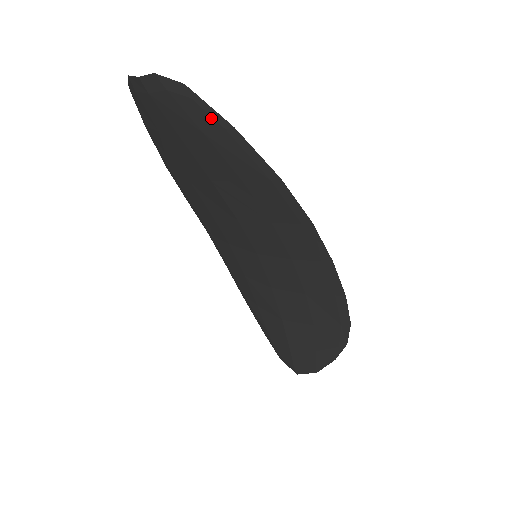
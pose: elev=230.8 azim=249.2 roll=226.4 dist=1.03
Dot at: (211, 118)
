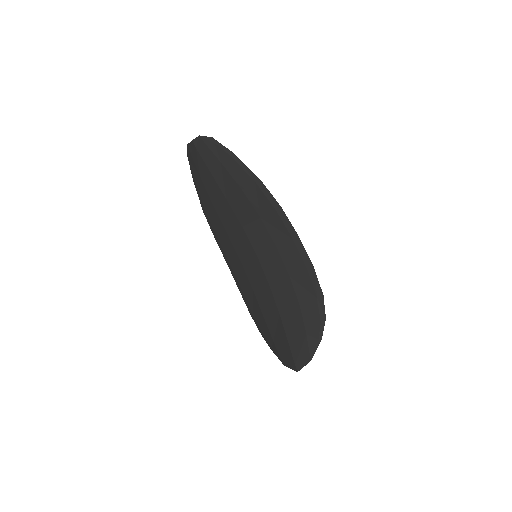
Dot at: (224, 152)
